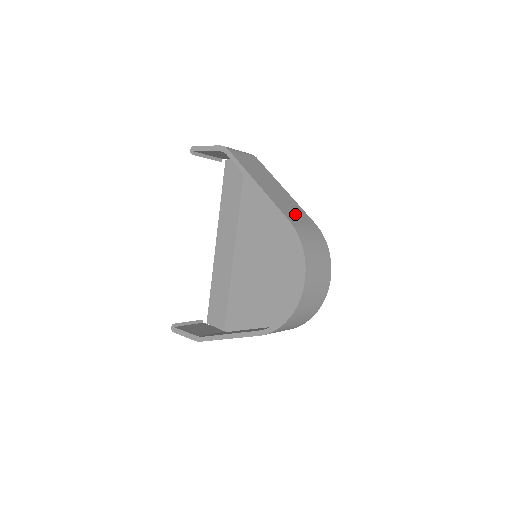
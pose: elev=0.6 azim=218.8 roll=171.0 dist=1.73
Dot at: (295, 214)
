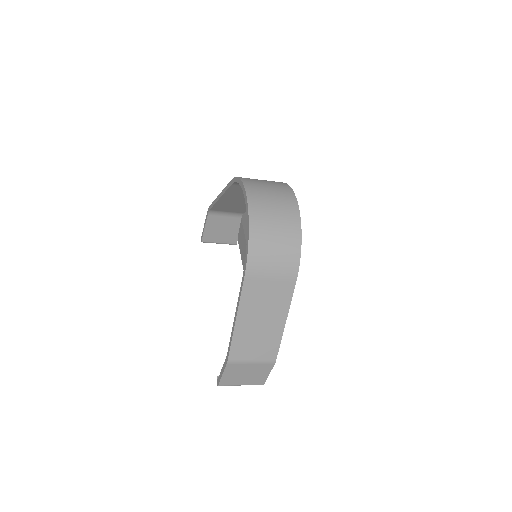
Dot at: occluded
